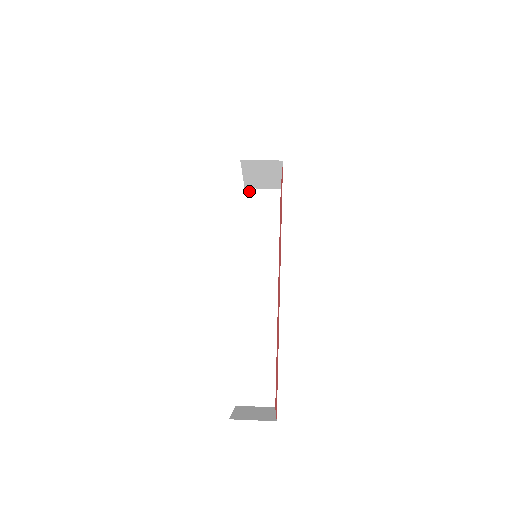
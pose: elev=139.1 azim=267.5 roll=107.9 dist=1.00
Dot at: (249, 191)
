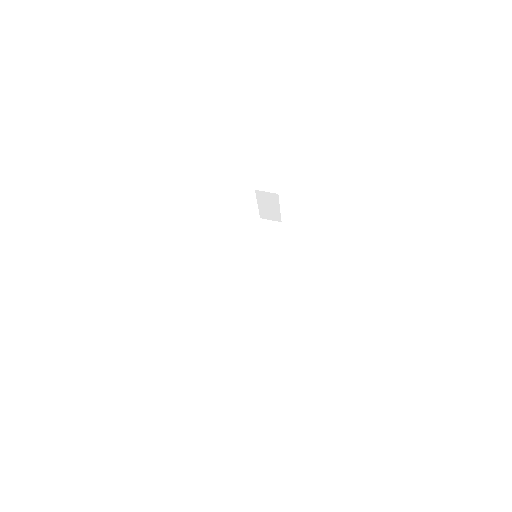
Dot at: (262, 220)
